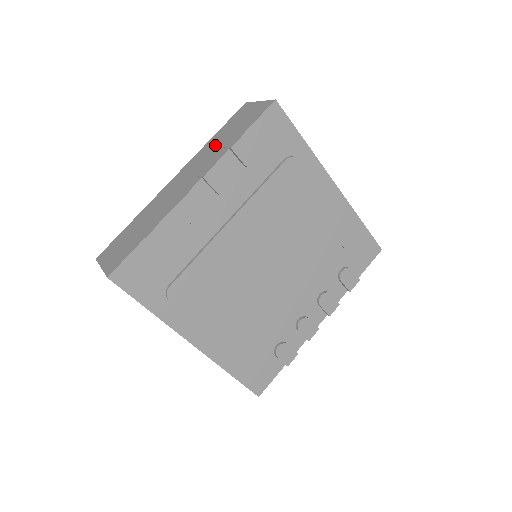
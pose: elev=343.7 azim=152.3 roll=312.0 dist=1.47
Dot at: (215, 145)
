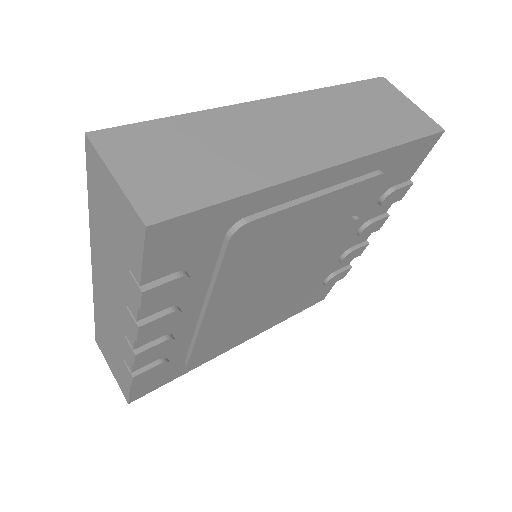
Dot at: (108, 253)
